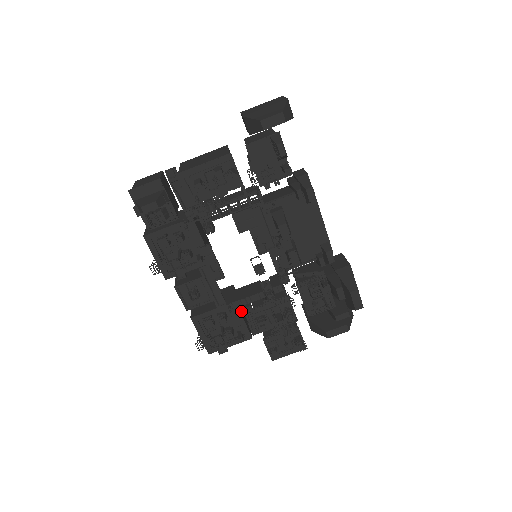
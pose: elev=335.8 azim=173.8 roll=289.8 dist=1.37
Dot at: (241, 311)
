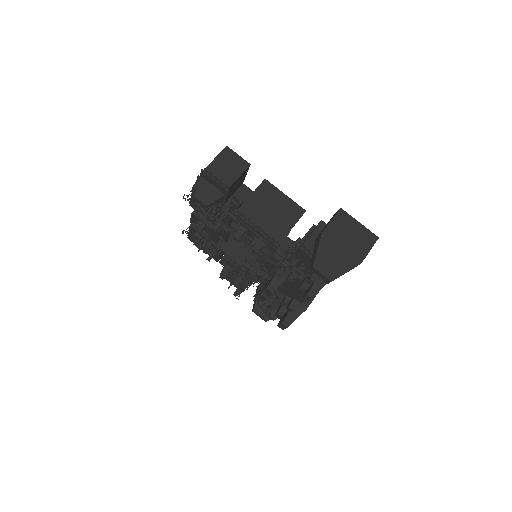
Dot at: occluded
